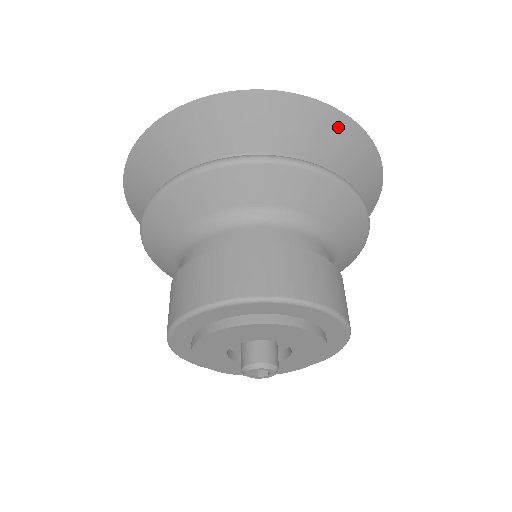
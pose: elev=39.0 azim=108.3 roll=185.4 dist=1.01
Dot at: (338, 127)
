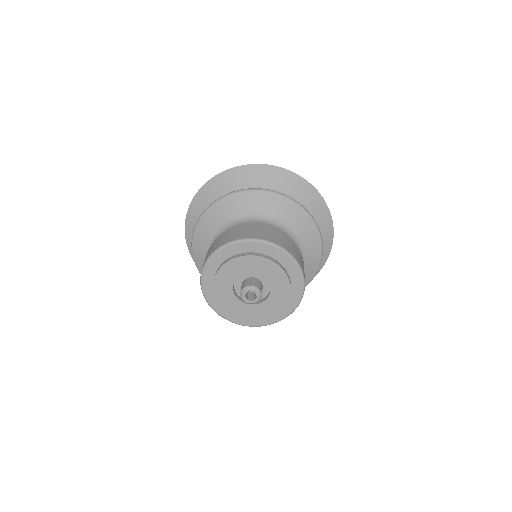
Dot at: (321, 207)
